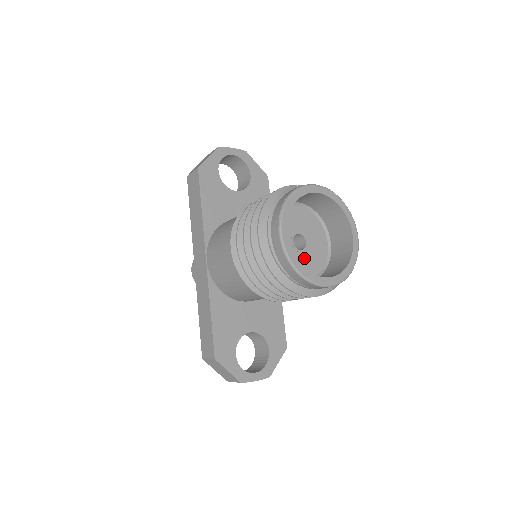
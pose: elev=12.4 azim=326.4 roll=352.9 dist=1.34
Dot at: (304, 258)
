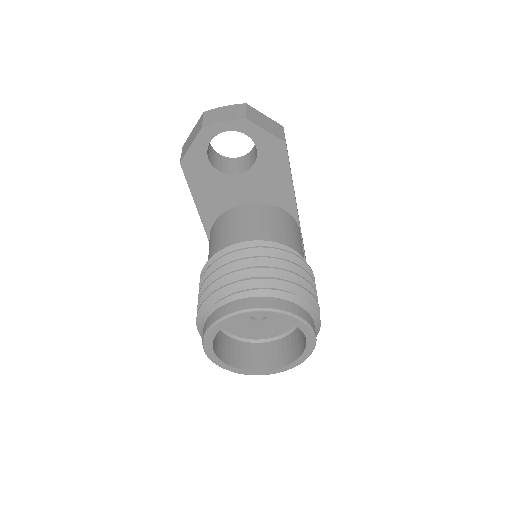
Dot at: (265, 325)
